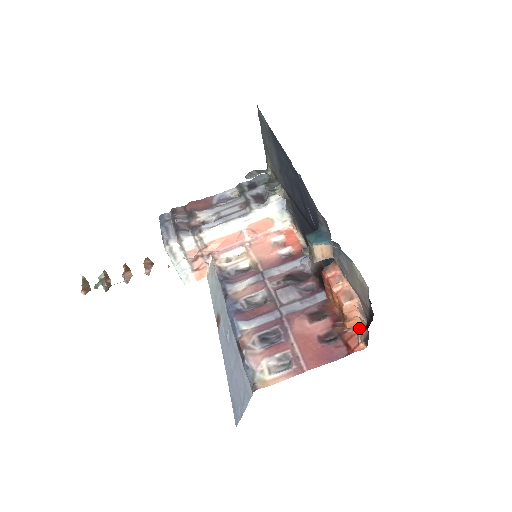
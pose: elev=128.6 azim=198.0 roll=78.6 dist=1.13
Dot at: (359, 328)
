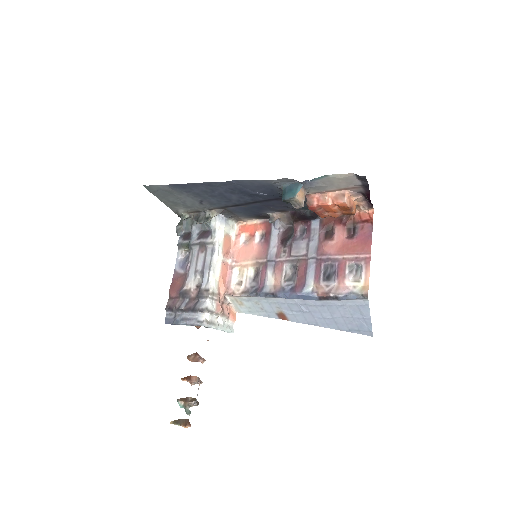
Dot at: (358, 207)
